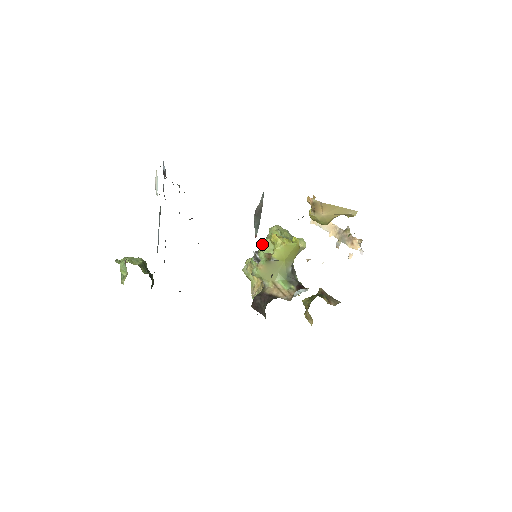
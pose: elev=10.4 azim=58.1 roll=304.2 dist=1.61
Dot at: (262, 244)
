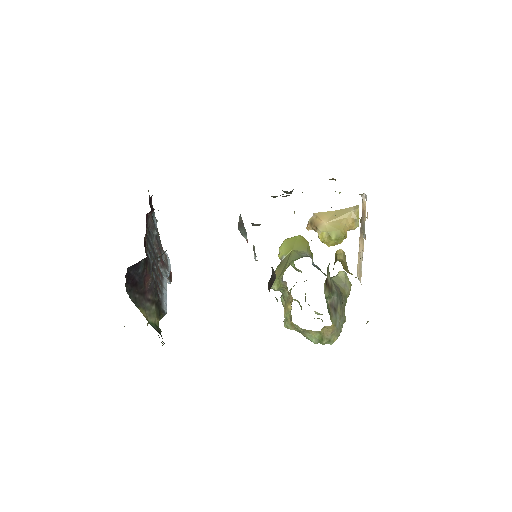
Dot at: occluded
